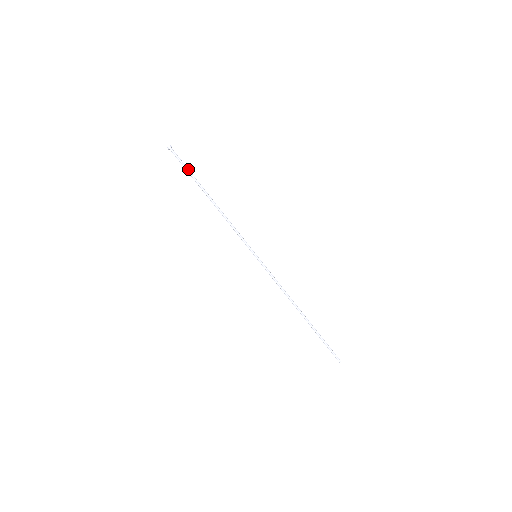
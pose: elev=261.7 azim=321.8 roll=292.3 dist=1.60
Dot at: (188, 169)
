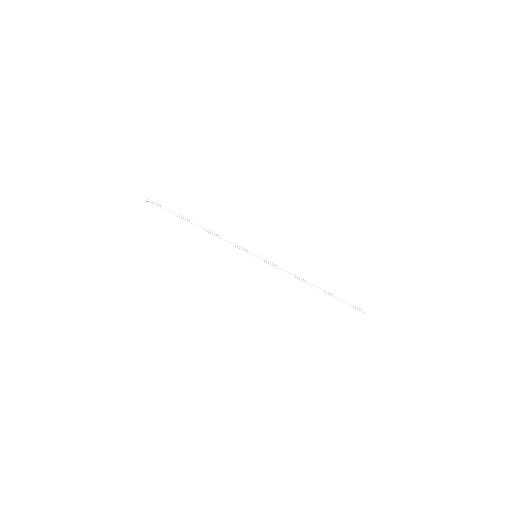
Dot at: (169, 210)
